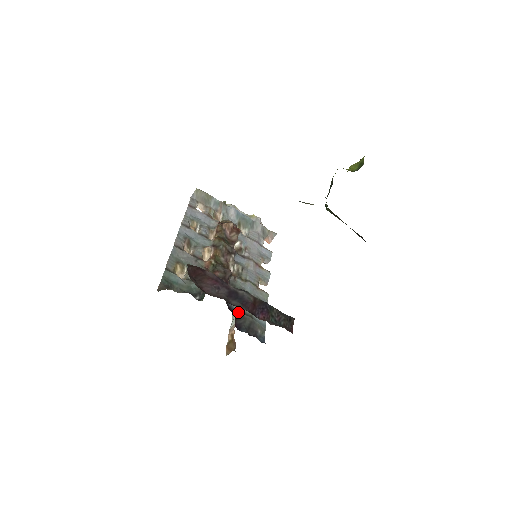
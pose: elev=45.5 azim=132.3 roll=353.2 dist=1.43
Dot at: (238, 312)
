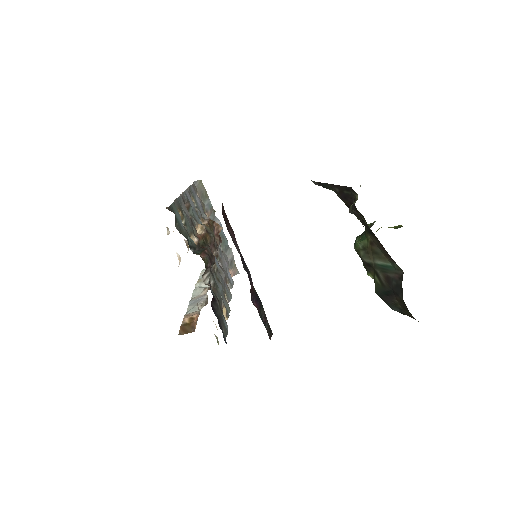
Dot at: (214, 297)
